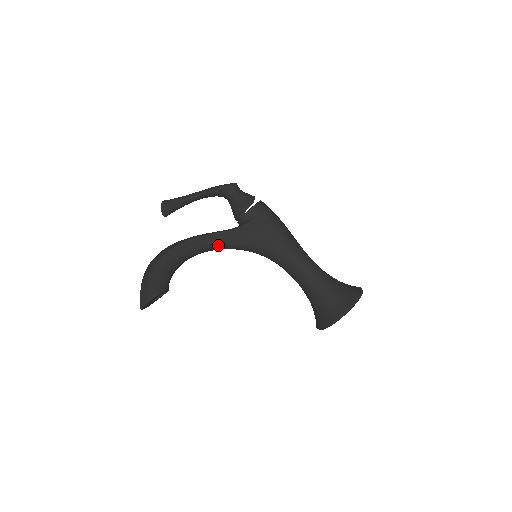
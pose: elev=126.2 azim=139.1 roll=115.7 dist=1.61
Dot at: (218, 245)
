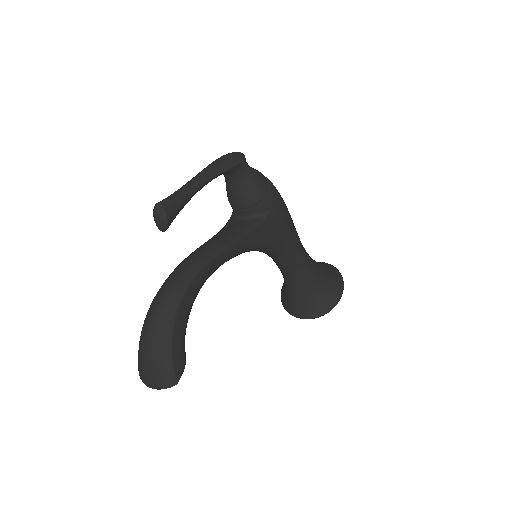
Dot at: (228, 260)
